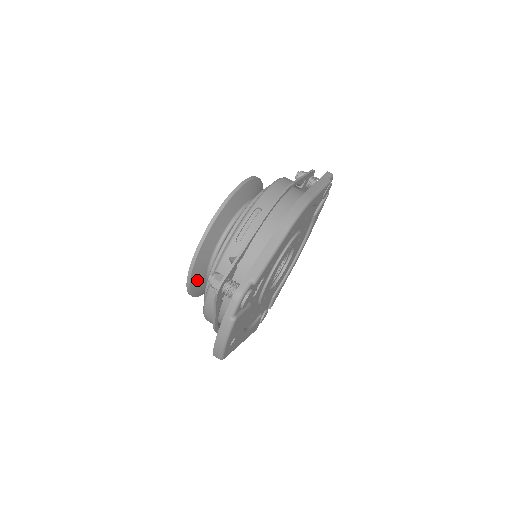
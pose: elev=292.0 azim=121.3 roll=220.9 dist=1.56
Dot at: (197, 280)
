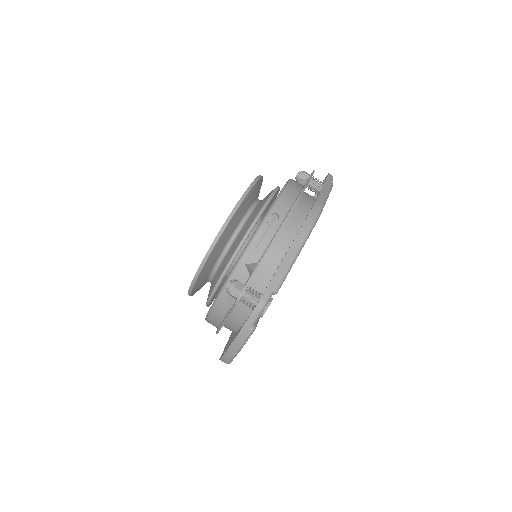
Dot at: (200, 281)
